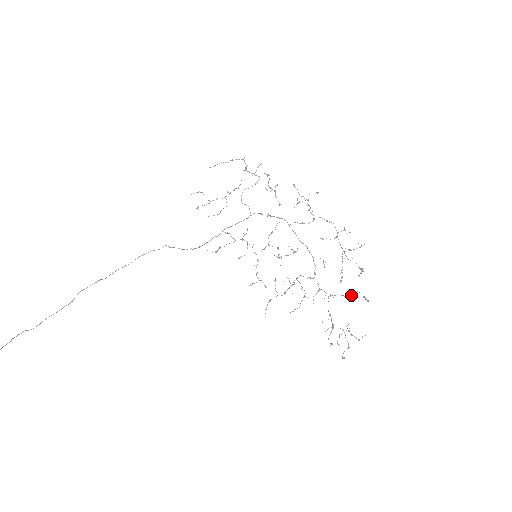
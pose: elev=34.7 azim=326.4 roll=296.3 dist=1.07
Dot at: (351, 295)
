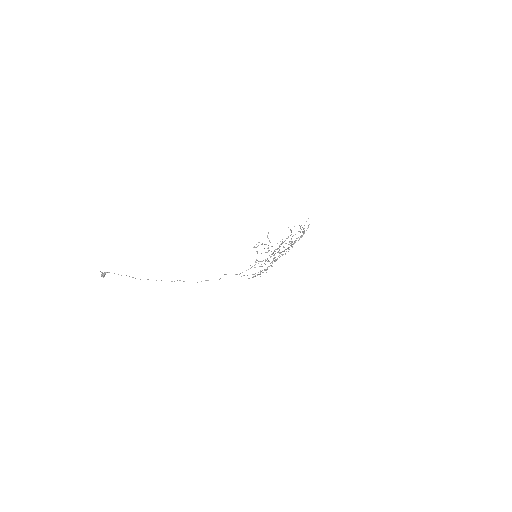
Dot at: occluded
